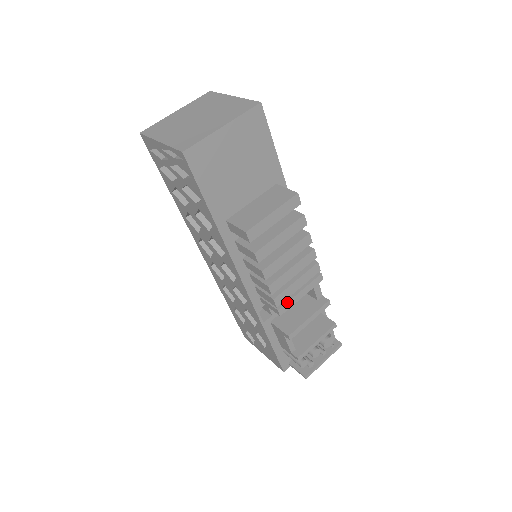
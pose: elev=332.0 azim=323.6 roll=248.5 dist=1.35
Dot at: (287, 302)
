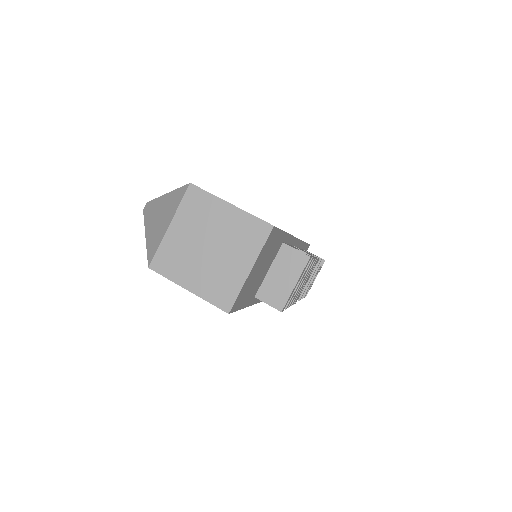
Dot at: (300, 294)
